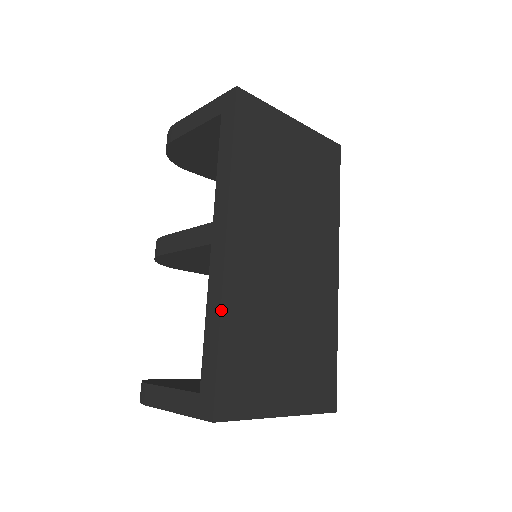
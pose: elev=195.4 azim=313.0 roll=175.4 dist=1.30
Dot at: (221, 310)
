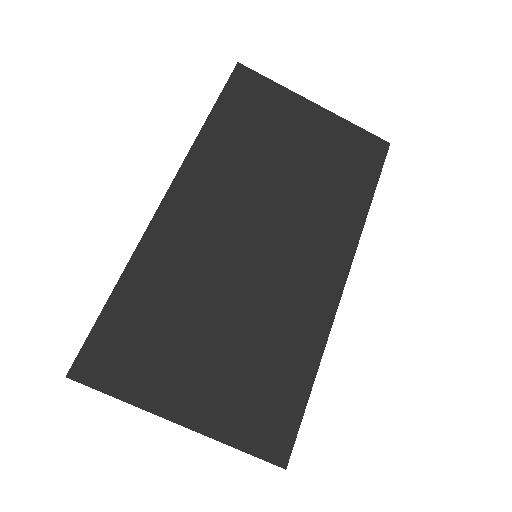
Dot at: (131, 259)
